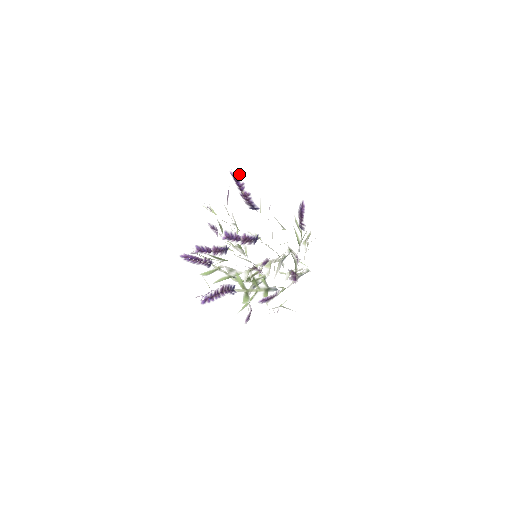
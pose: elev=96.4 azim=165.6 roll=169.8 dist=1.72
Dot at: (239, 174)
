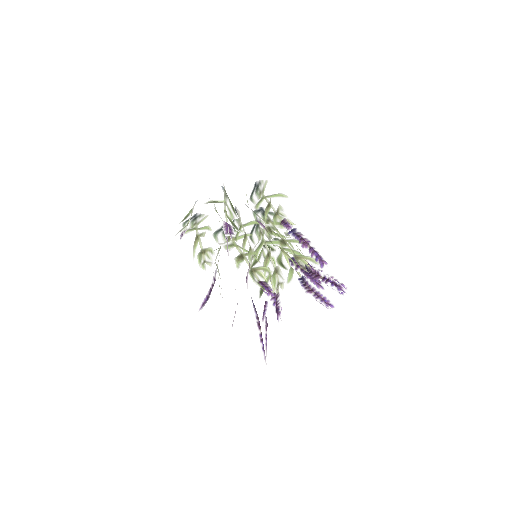
Dot at: occluded
